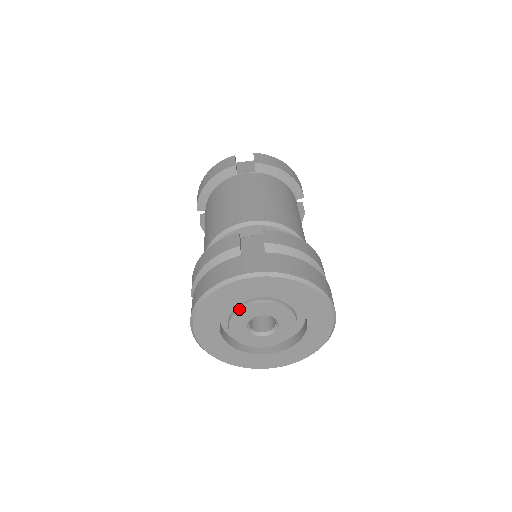
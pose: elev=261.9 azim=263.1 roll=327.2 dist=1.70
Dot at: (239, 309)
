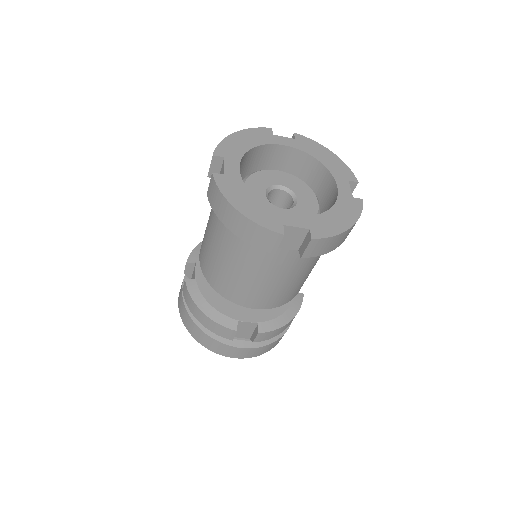
Dot at: occluded
